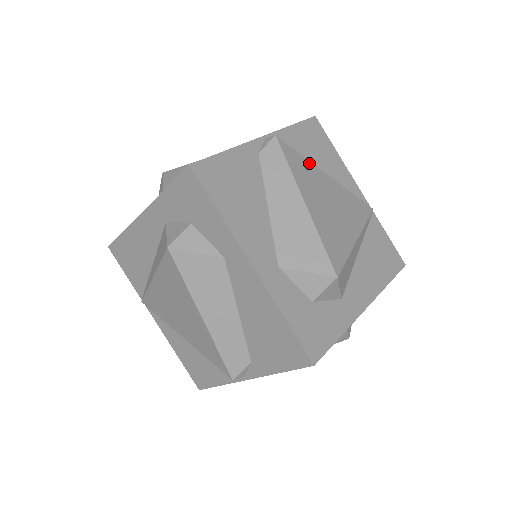
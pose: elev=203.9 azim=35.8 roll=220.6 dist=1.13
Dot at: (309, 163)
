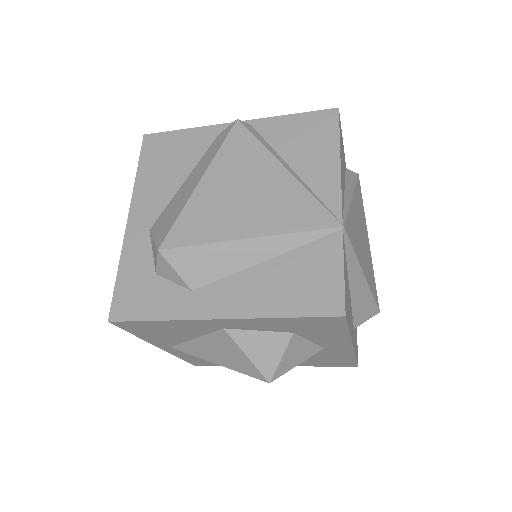
Dot at: (263, 150)
